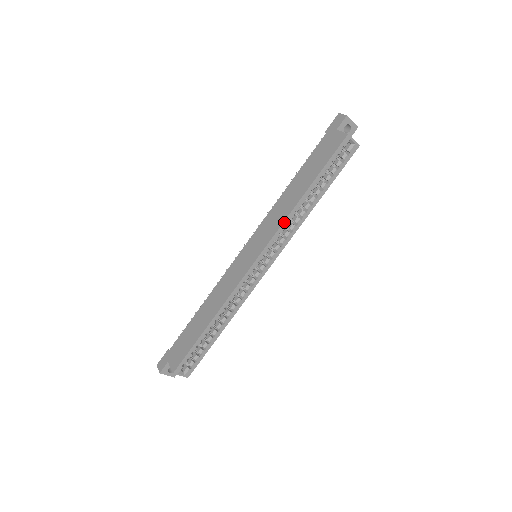
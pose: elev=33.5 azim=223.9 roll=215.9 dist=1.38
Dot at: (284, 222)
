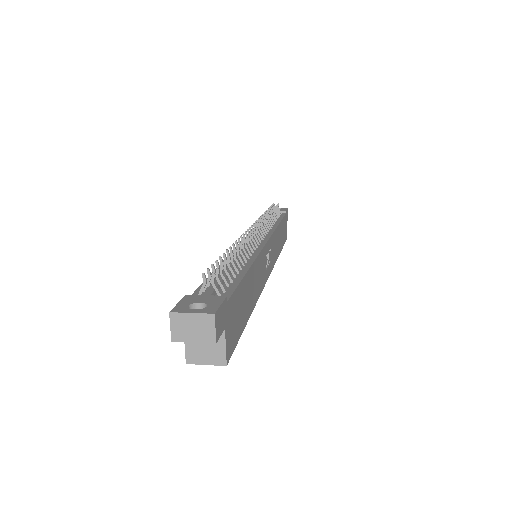
Dot at: occluded
